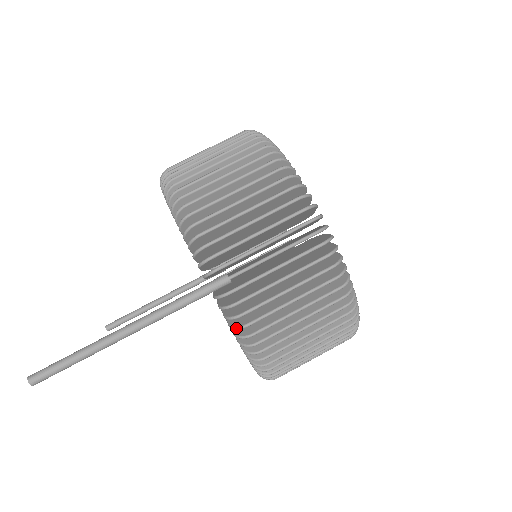
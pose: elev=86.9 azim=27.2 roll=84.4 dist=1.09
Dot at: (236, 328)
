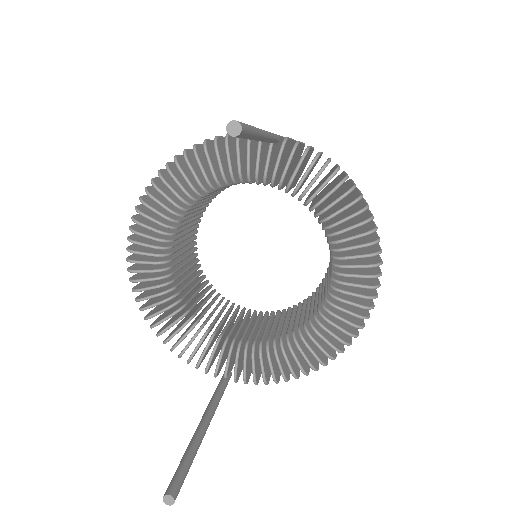
Dot at: (316, 156)
